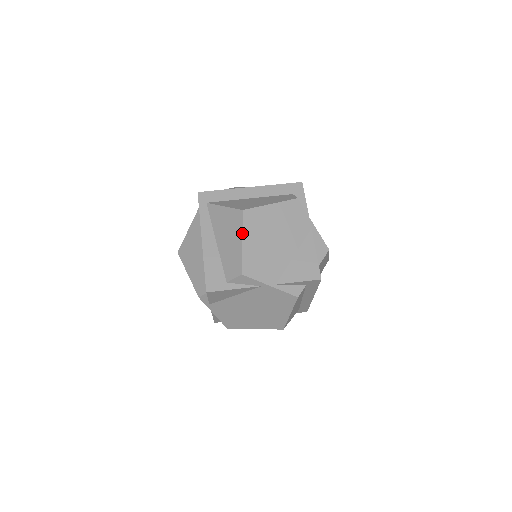
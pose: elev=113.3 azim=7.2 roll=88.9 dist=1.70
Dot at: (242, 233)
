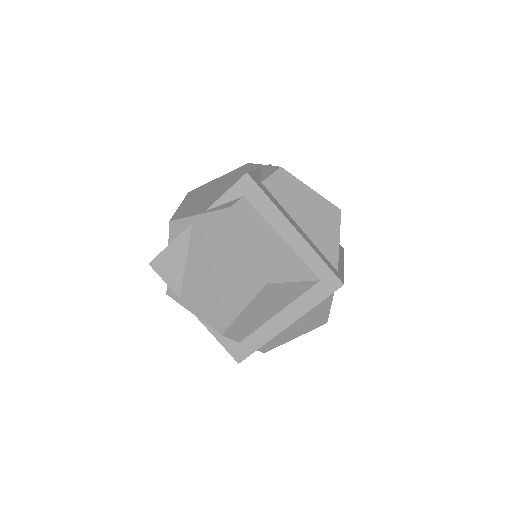
Dot at: (182, 202)
